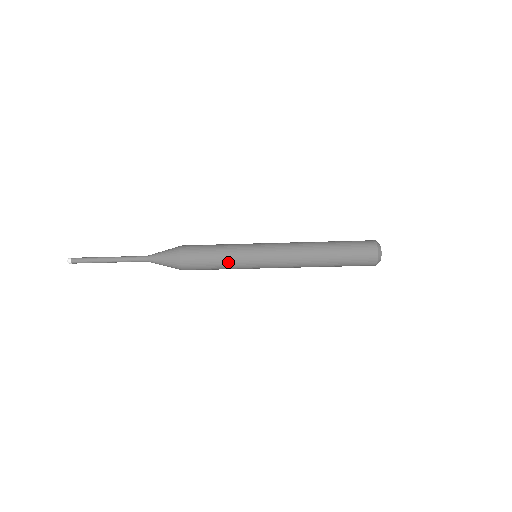
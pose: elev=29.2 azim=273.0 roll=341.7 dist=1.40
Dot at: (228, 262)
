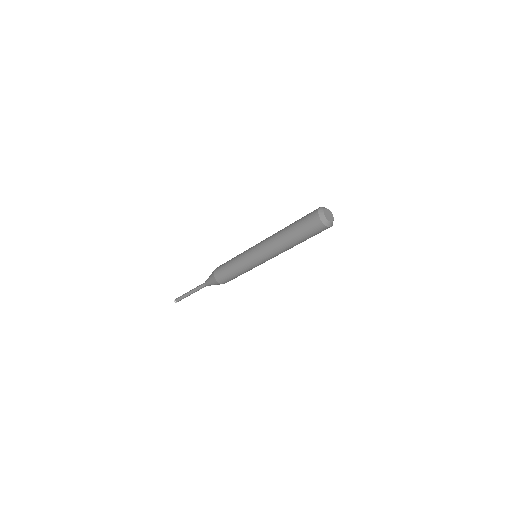
Dot at: (235, 262)
